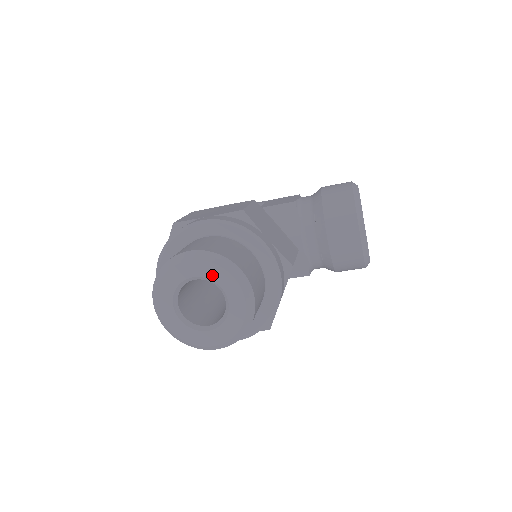
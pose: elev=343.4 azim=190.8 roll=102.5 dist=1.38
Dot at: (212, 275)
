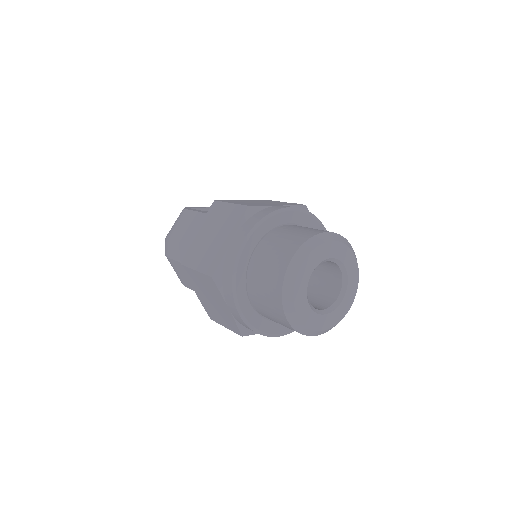
Dot at: (344, 257)
